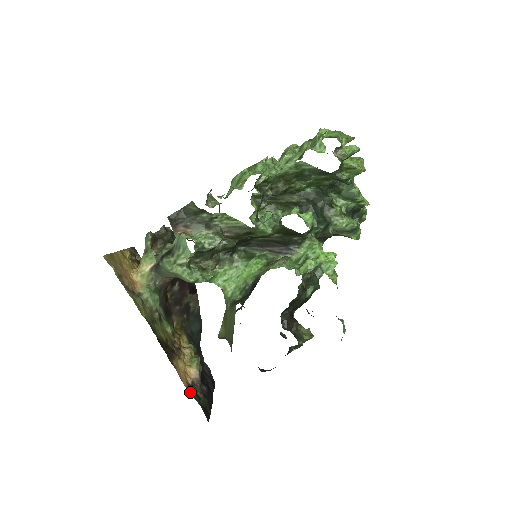
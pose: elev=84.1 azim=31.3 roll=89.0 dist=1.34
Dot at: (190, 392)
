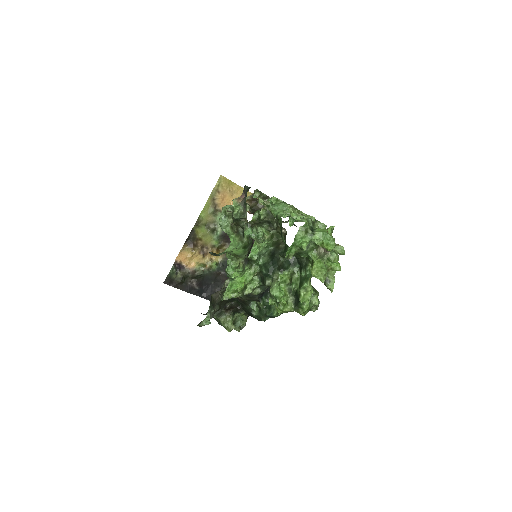
Dot at: (176, 265)
